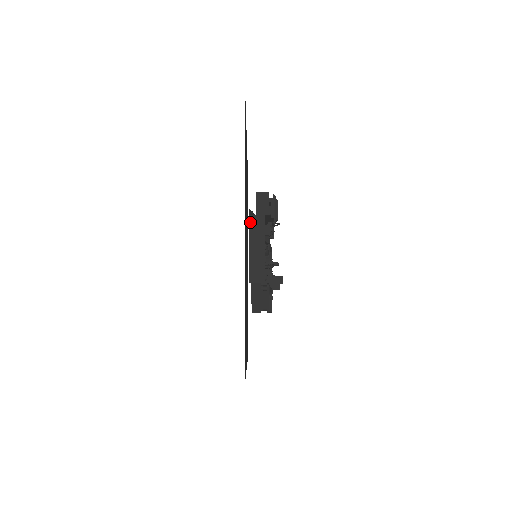
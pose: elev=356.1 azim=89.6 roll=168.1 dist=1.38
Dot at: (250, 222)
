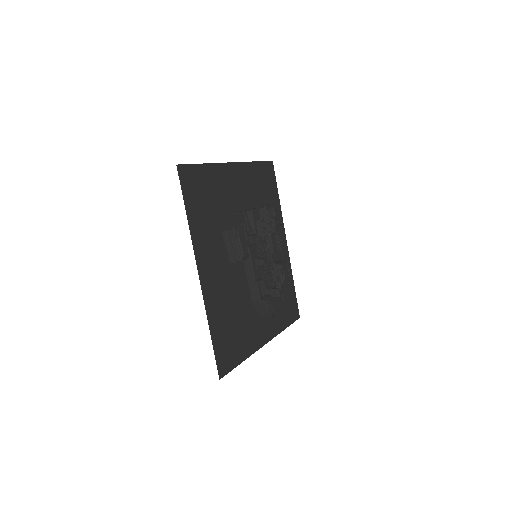
Dot at: occluded
